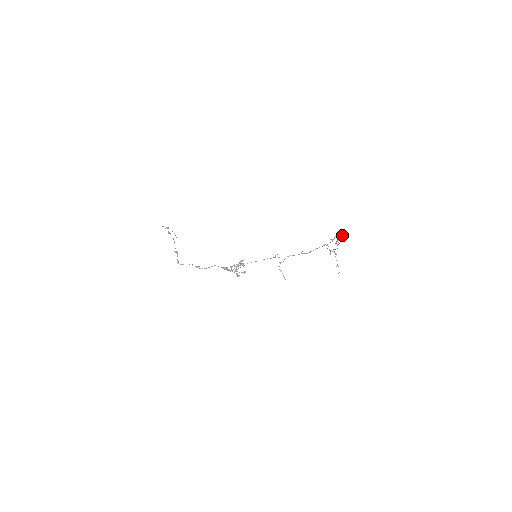
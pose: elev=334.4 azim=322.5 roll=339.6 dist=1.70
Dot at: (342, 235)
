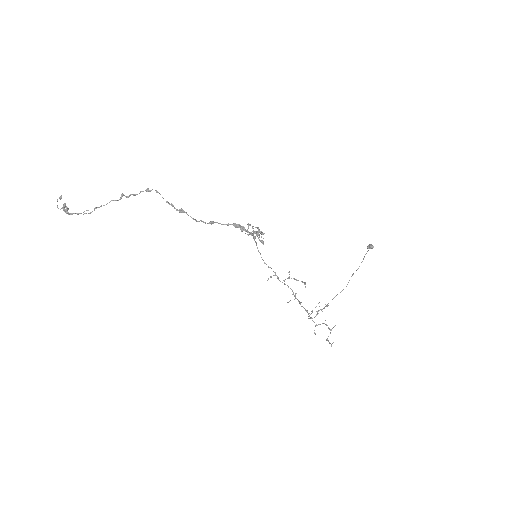
Dot at: occluded
